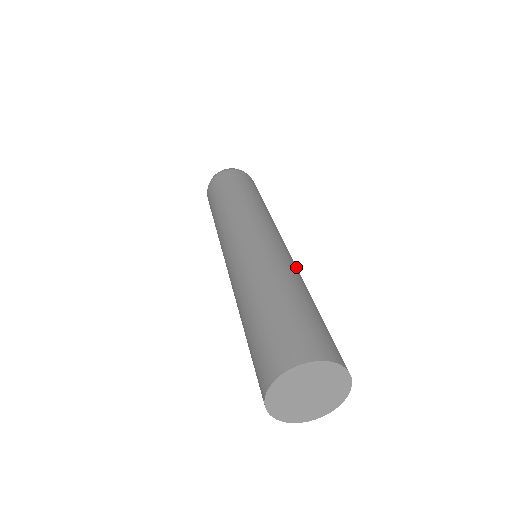
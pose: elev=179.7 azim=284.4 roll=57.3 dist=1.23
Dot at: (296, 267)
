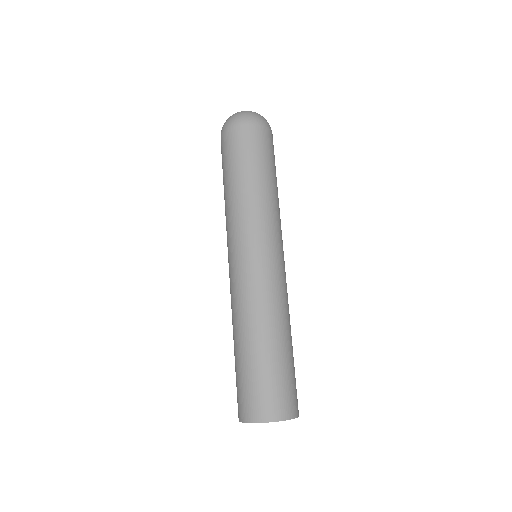
Dot at: (285, 295)
